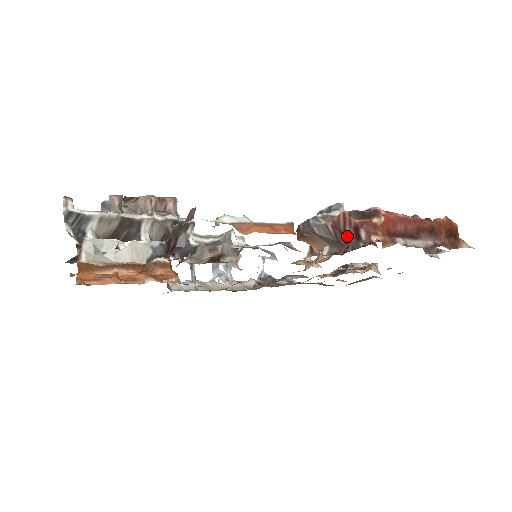
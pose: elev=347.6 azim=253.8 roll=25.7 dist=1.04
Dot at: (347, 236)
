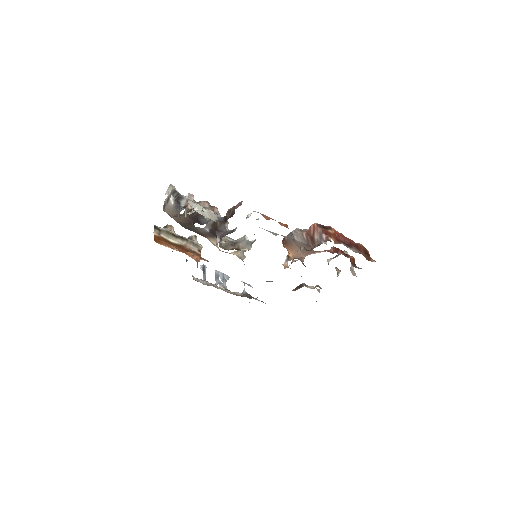
Dot at: (315, 238)
